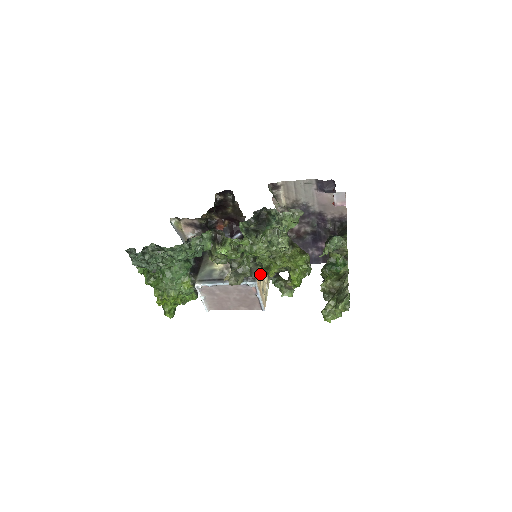
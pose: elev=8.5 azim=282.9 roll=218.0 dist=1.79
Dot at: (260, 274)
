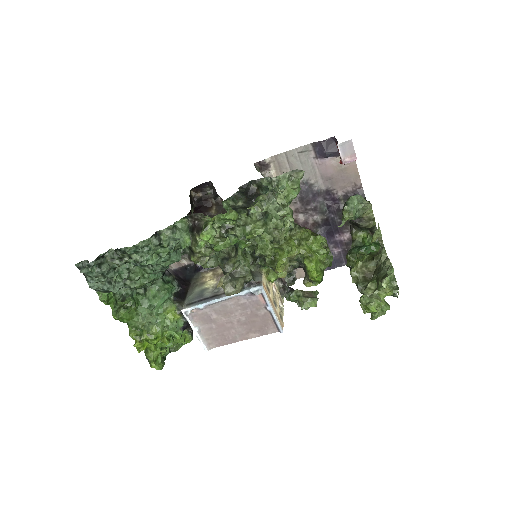
Dot at: (266, 280)
